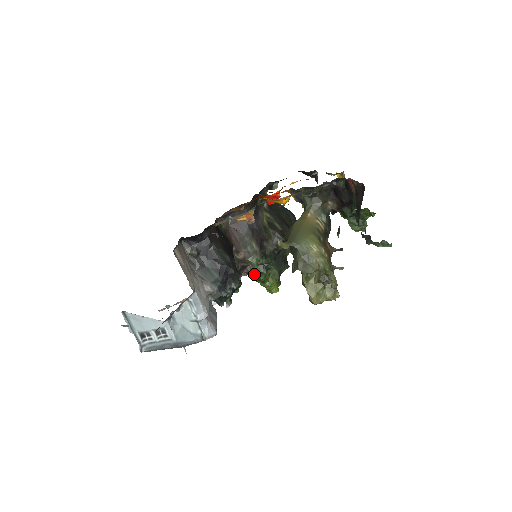
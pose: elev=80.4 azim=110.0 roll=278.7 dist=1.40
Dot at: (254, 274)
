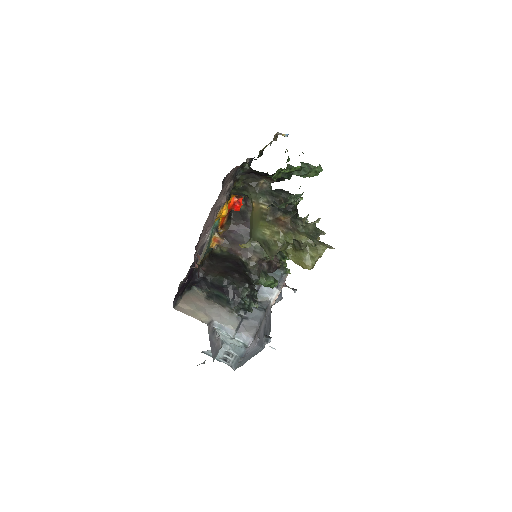
Dot at: occluded
